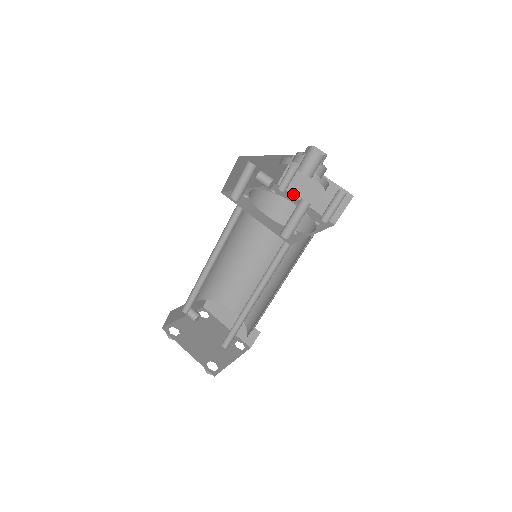
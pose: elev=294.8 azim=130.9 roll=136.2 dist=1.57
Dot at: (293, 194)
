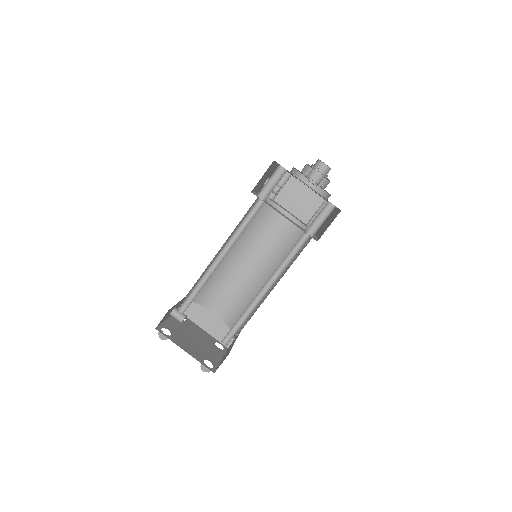
Dot at: (279, 203)
